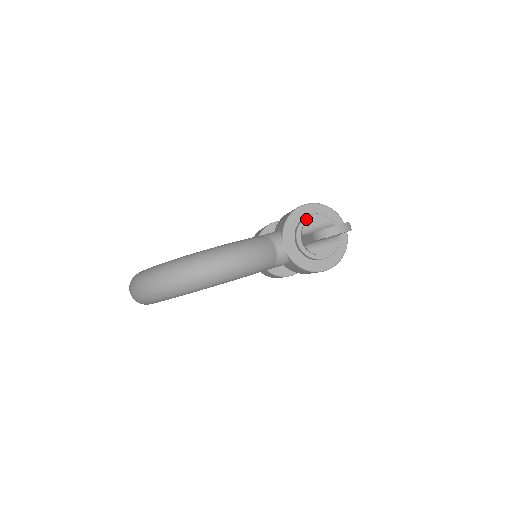
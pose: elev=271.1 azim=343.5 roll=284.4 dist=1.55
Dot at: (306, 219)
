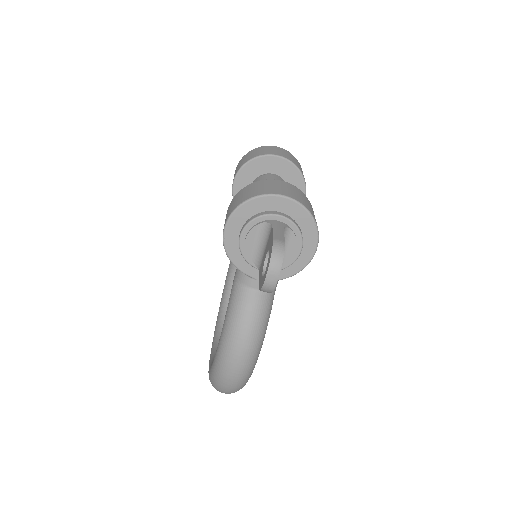
Dot at: (241, 247)
